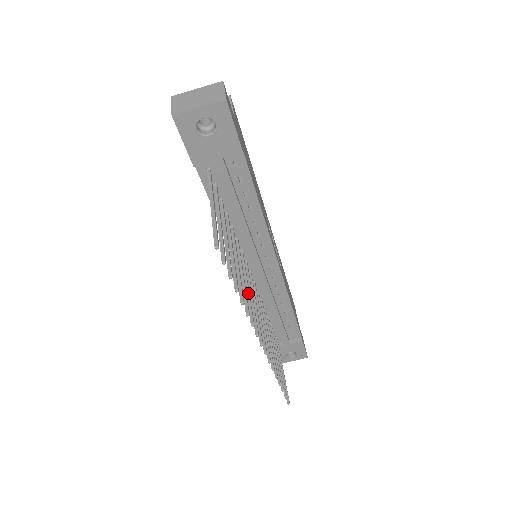
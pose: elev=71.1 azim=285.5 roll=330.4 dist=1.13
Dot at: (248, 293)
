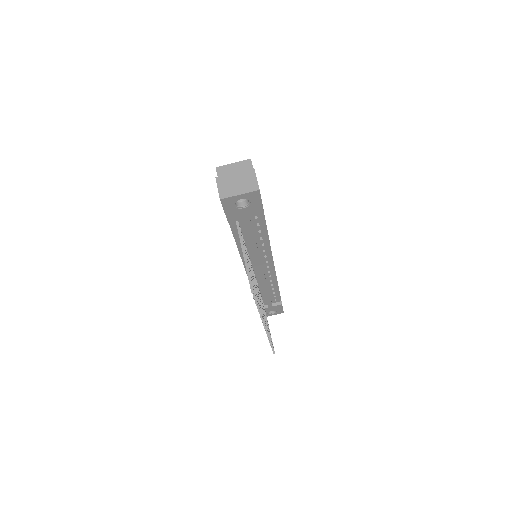
Dot at: (258, 296)
